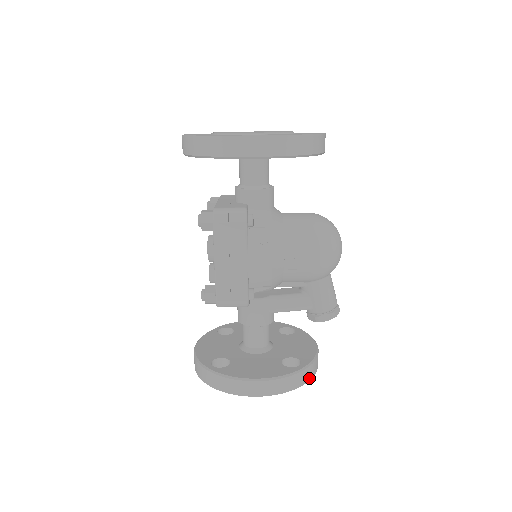
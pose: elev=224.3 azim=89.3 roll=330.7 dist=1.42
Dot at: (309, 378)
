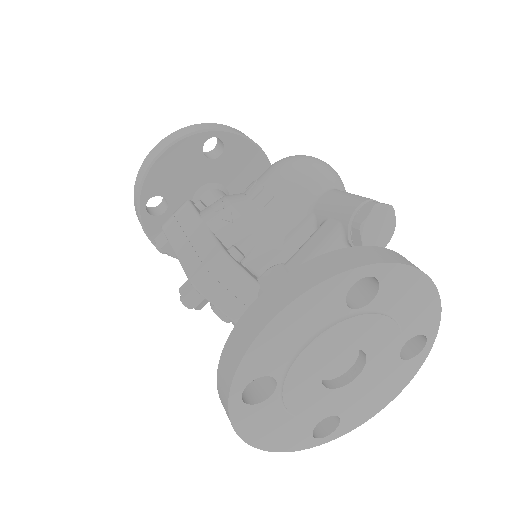
Dot at: (382, 260)
